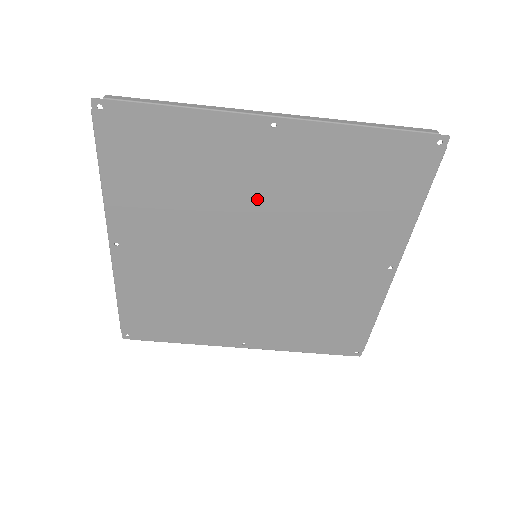
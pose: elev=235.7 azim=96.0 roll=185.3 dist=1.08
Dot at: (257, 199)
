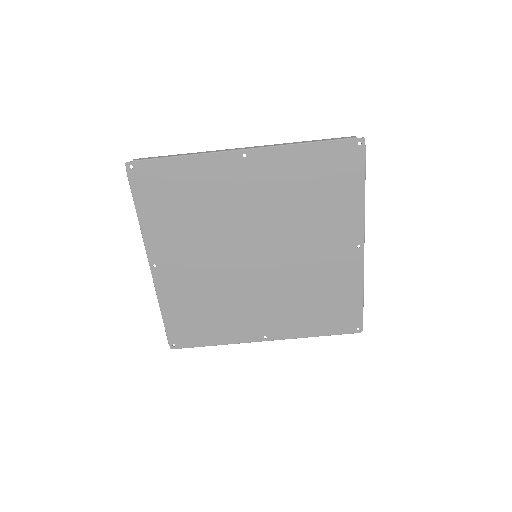
Dot at: (246, 210)
